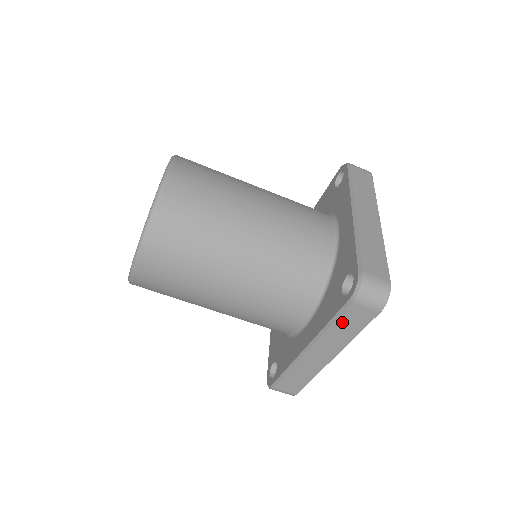
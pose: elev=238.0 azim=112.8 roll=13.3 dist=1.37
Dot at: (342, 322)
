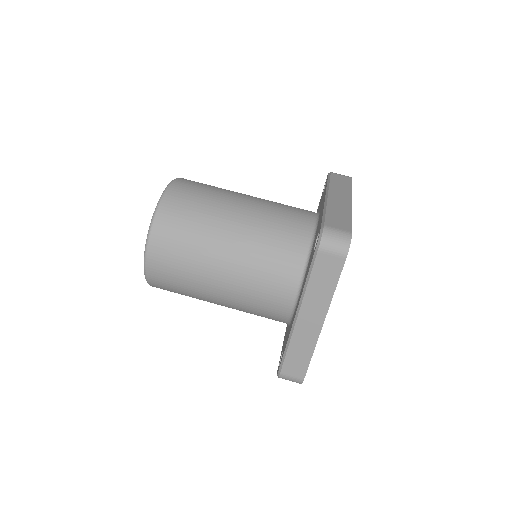
Dot at: (335, 181)
